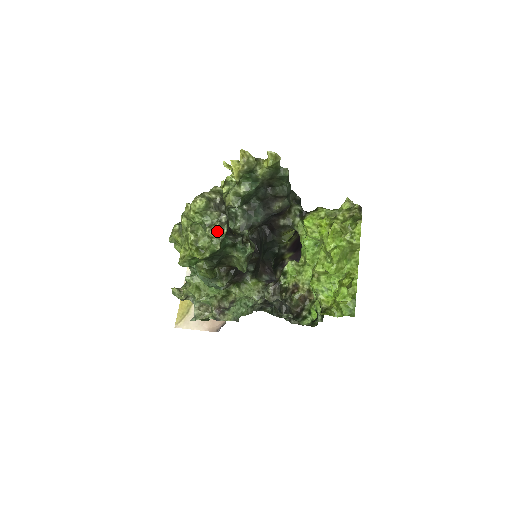
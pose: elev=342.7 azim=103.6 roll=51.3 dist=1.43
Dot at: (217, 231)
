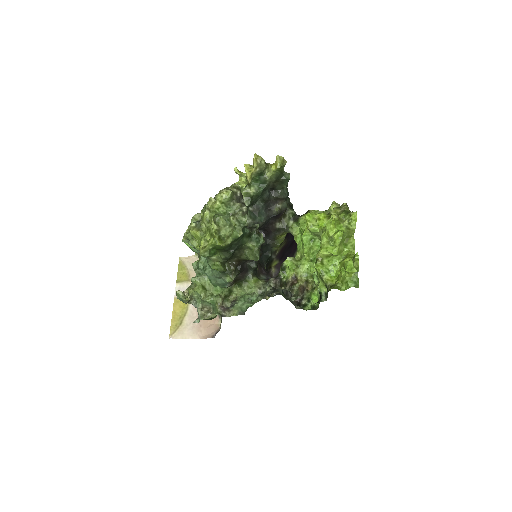
Dot at: (240, 219)
